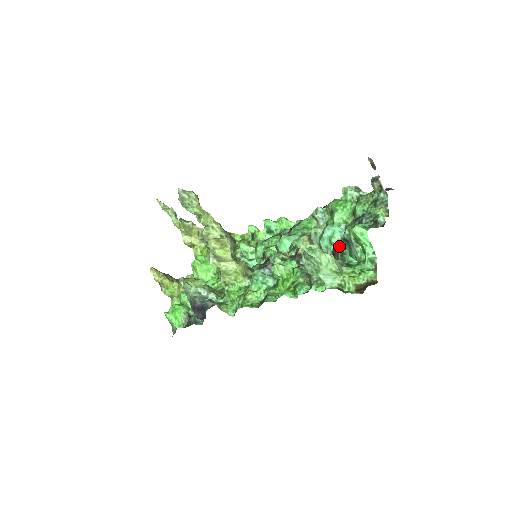
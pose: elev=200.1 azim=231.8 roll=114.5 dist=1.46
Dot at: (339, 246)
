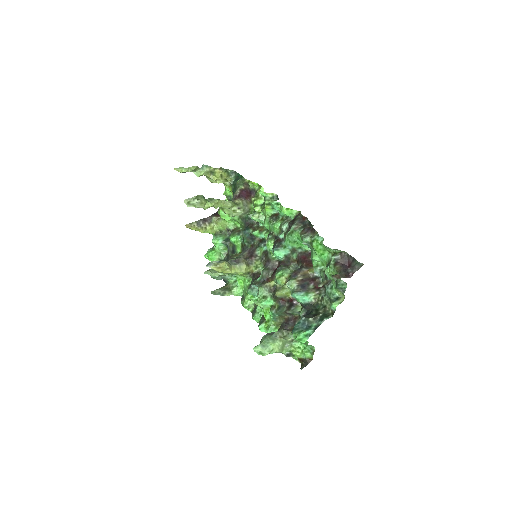
Dot at: (303, 306)
